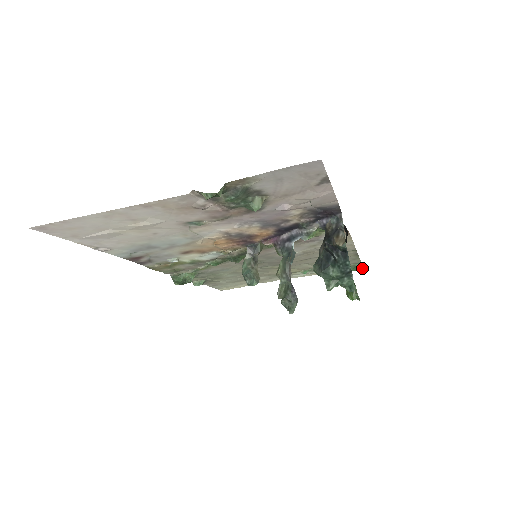
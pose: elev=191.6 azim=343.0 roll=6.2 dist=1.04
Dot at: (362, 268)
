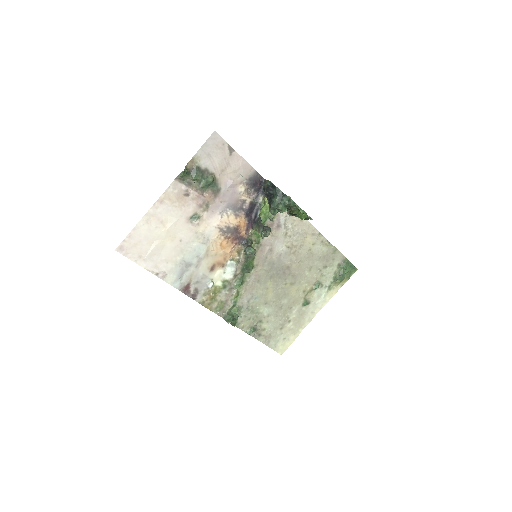
Dot at: (352, 264)
